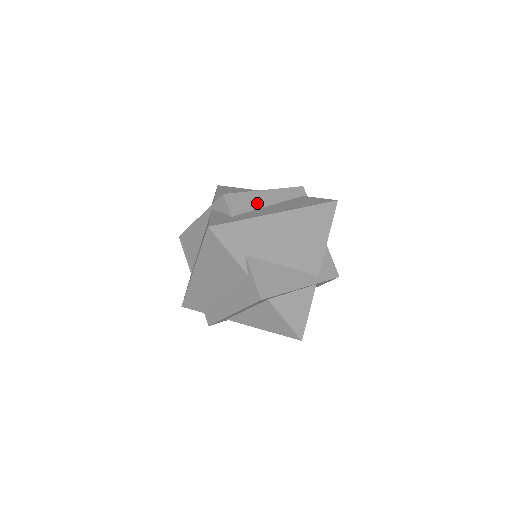
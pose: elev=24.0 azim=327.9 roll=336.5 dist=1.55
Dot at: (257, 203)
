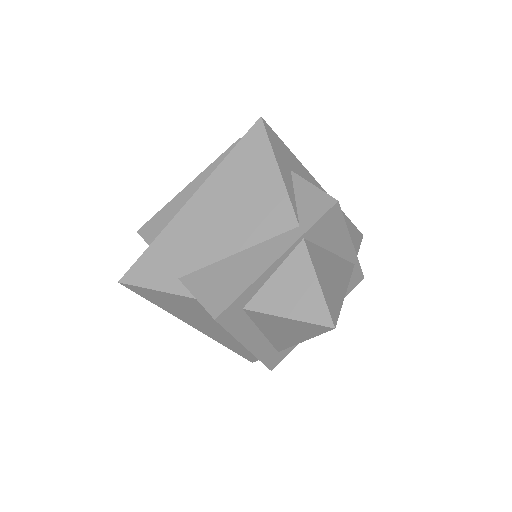
Dot at: (181, 207)
